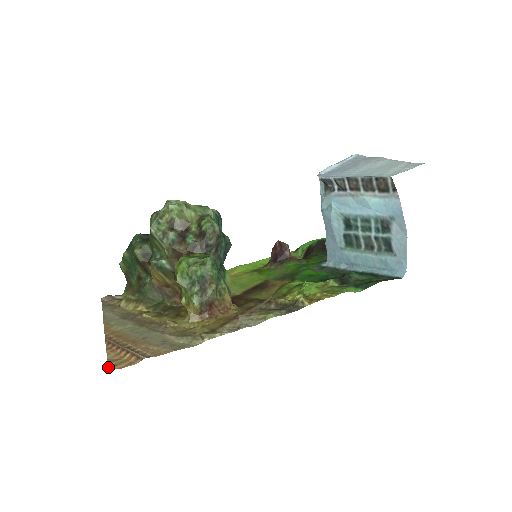
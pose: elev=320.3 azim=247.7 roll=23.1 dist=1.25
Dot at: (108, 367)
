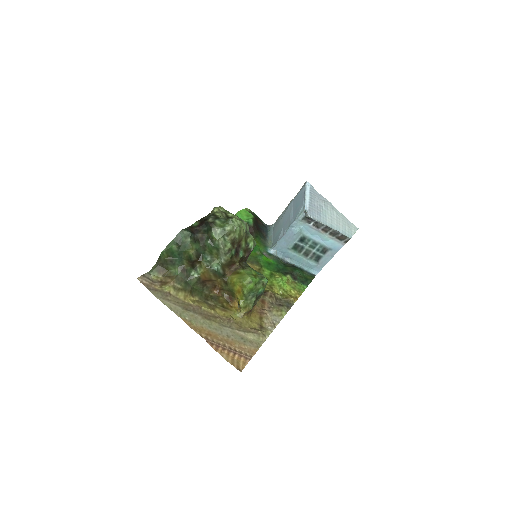
Dot at: occluded
